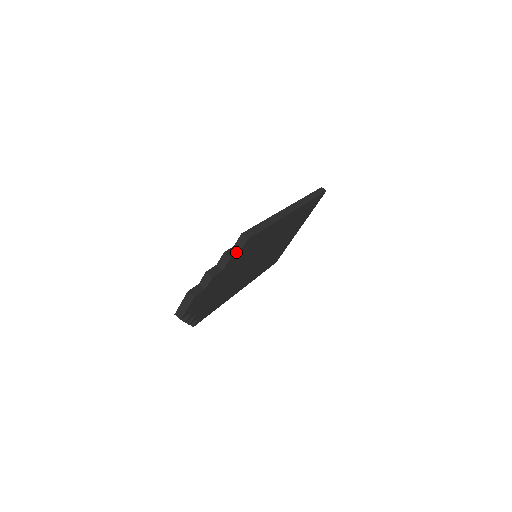
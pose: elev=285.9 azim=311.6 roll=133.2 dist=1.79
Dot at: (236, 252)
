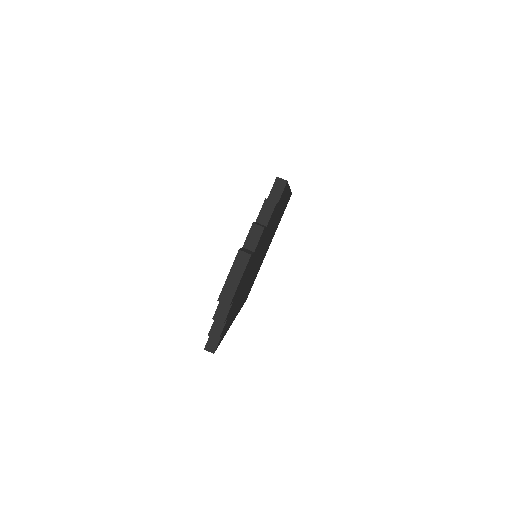
Dot at: (275, 202)
